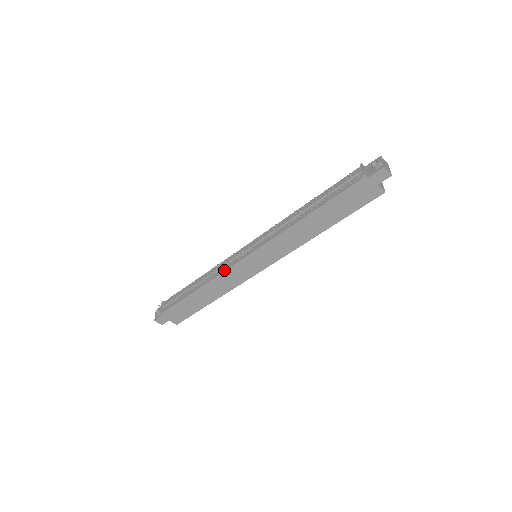
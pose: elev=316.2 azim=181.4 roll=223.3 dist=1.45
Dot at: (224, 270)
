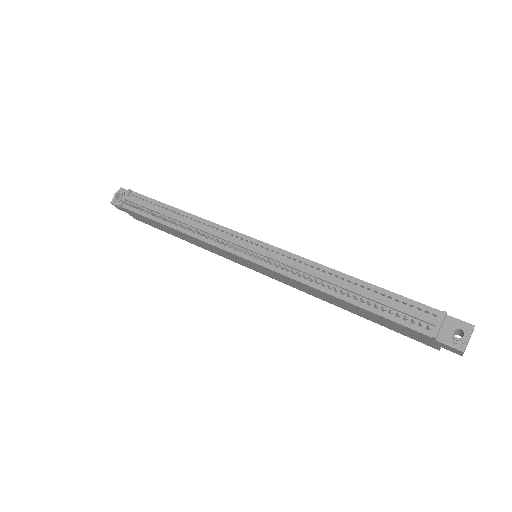
Dot at: (211, 243)
